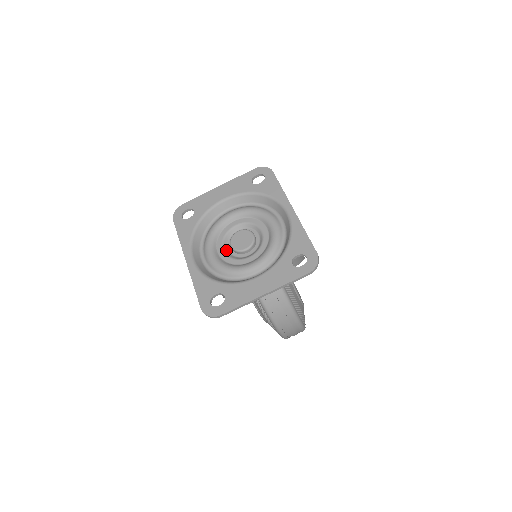
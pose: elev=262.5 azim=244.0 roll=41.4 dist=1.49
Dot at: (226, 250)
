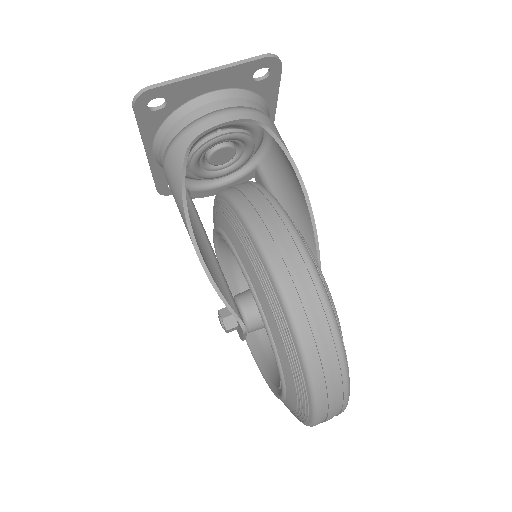
Dot at: occluded
